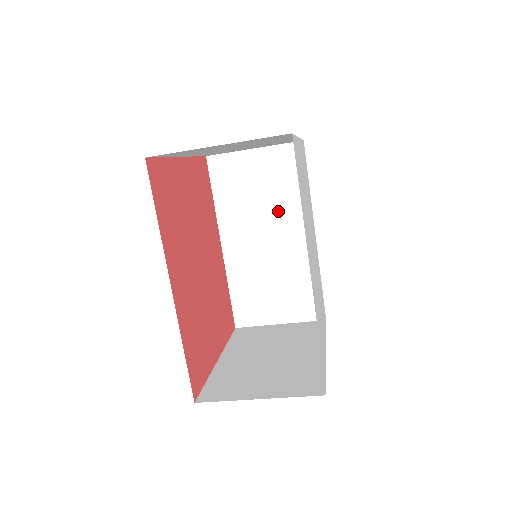
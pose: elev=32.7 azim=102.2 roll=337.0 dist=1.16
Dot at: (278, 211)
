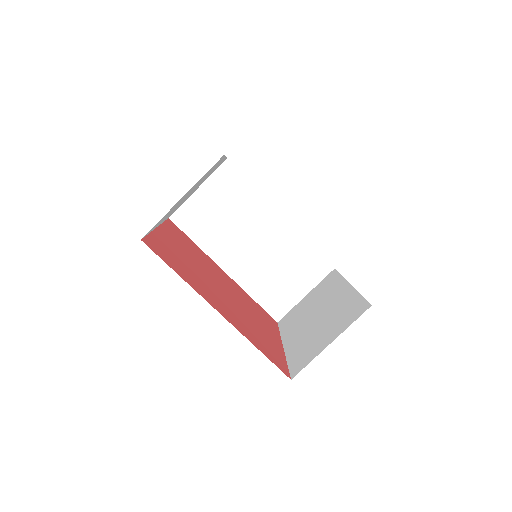
Dot at: (246, 218)
